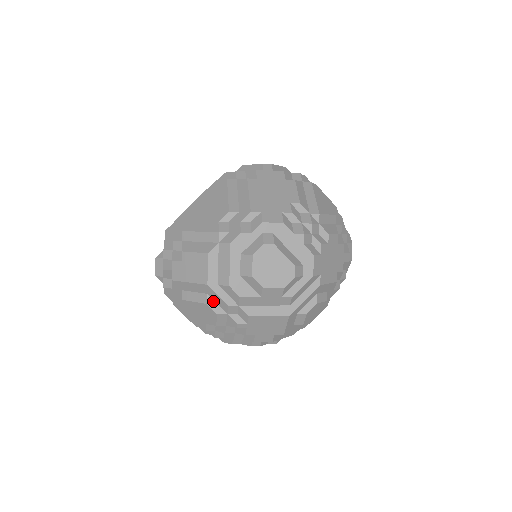
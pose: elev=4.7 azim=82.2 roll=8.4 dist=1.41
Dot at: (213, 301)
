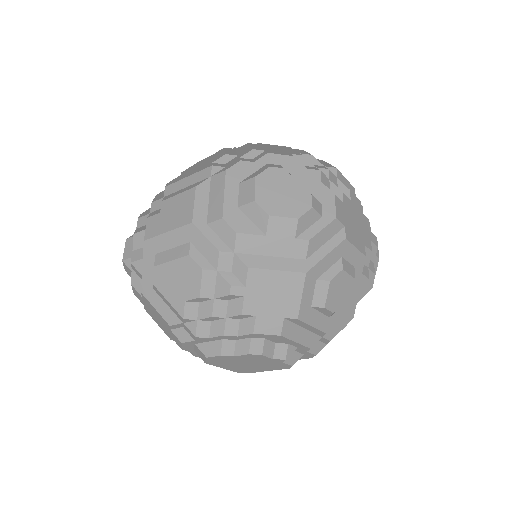
Dot at: (198, 252)
